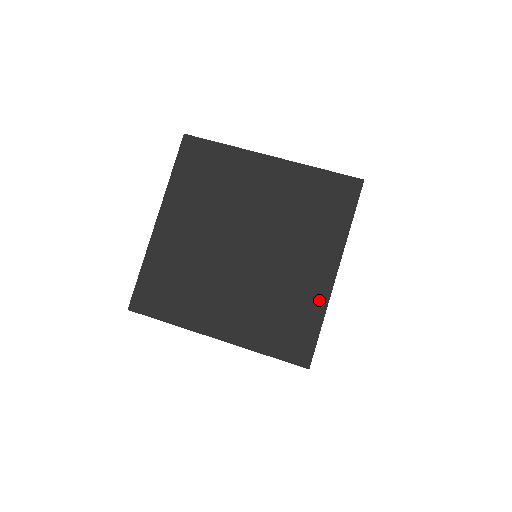
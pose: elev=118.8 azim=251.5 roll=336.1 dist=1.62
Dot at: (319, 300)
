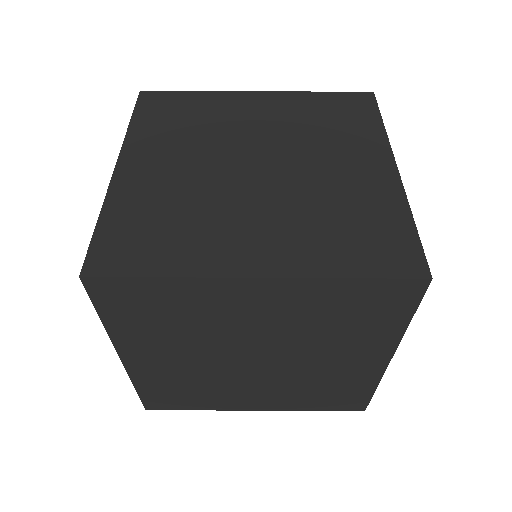
Dot at: (392, 196)
